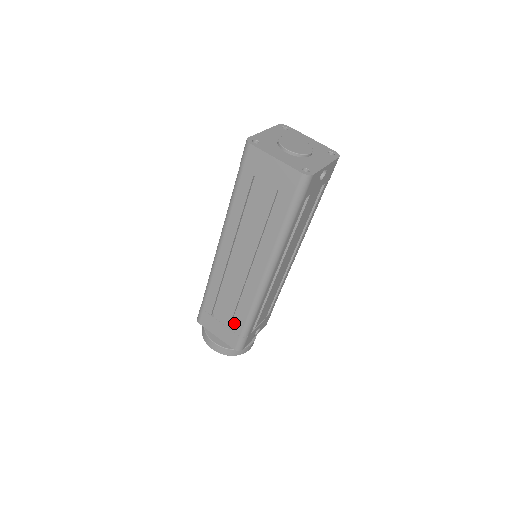
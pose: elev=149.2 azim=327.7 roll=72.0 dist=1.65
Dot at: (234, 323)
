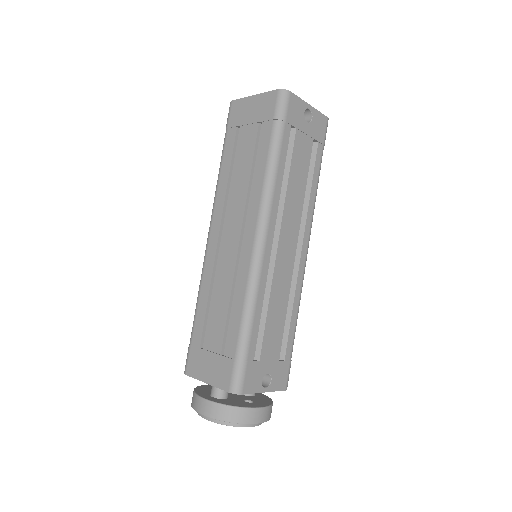
Dot at: (227, 340)
